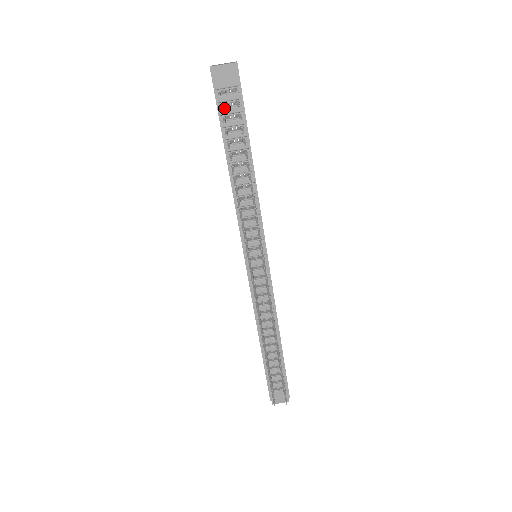
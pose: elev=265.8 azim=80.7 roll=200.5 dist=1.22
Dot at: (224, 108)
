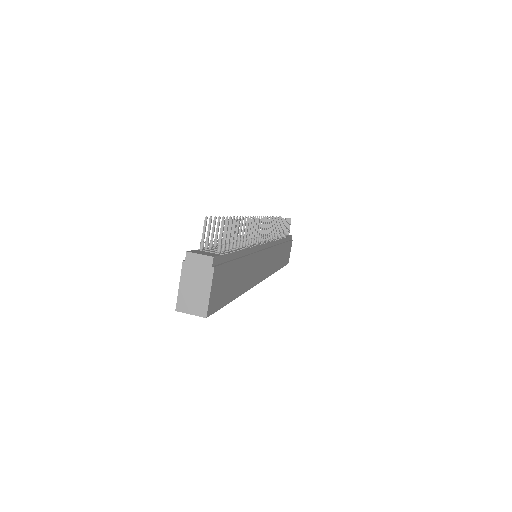
Dot at: occluded
